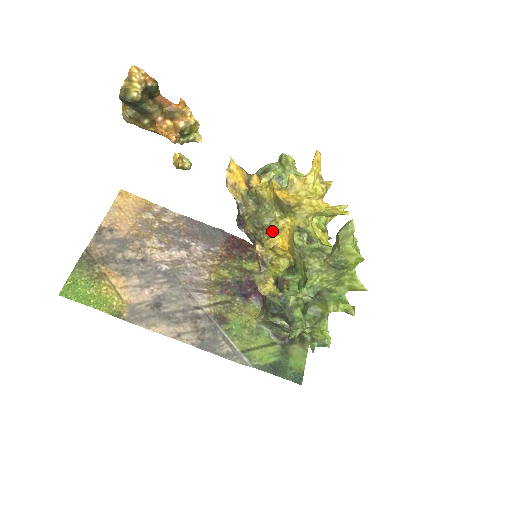
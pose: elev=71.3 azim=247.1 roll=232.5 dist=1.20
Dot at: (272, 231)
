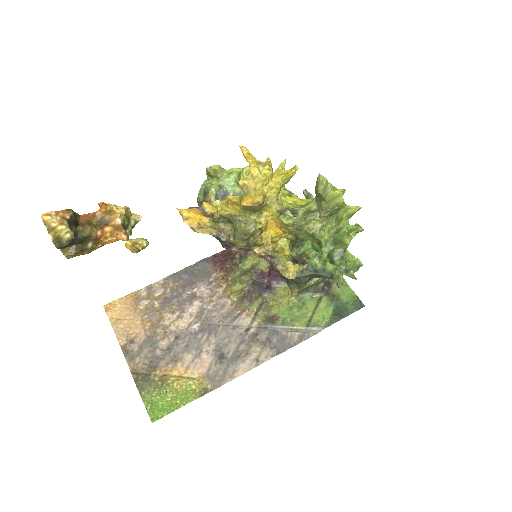
Dot at: (261, 231)
